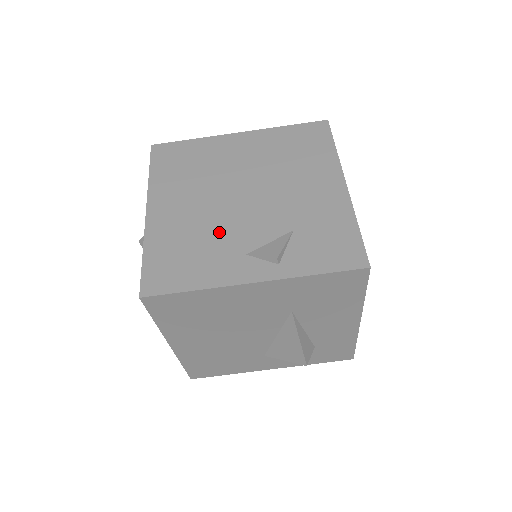
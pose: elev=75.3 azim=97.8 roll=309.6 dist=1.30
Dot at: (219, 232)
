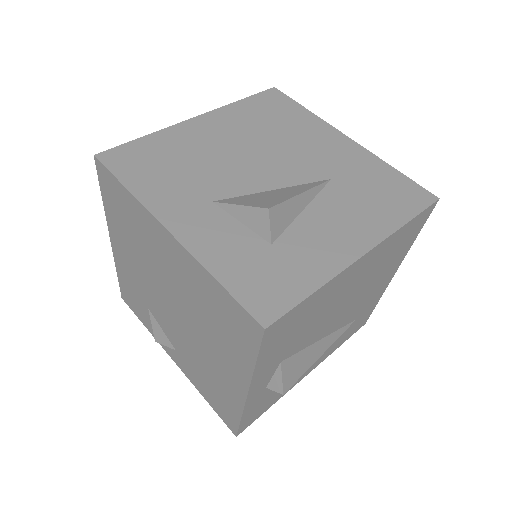
Dot at: occluded
